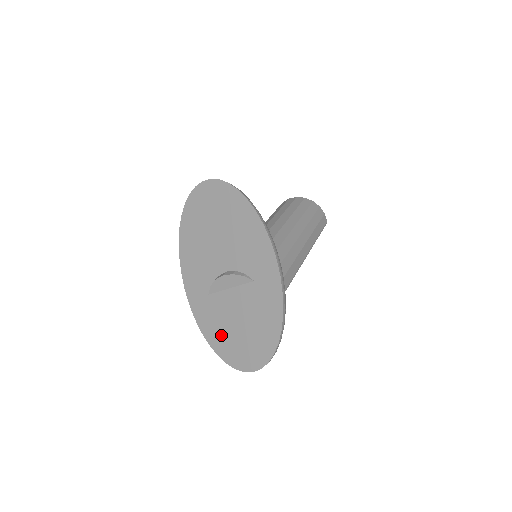
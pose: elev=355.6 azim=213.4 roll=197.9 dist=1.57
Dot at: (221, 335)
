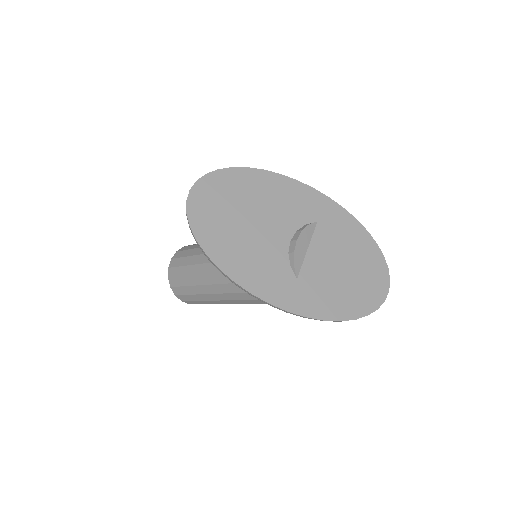
Dot at: (342, 298)
